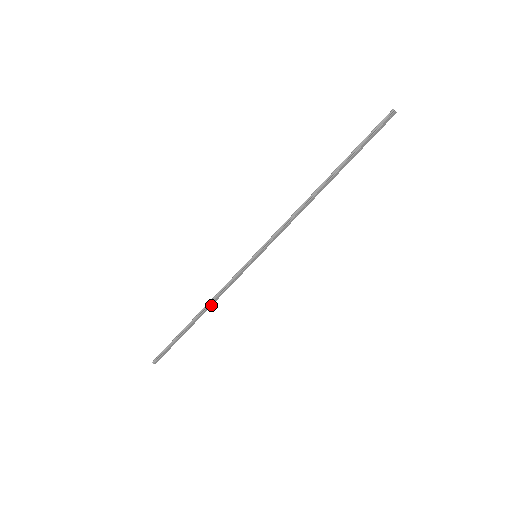
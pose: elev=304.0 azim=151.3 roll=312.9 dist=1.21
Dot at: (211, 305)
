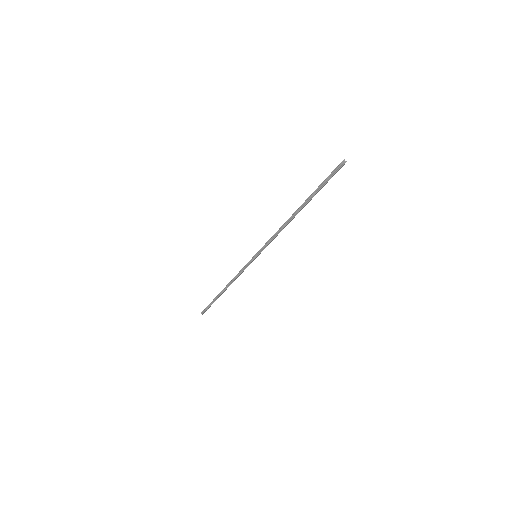
Dot at: occluded
